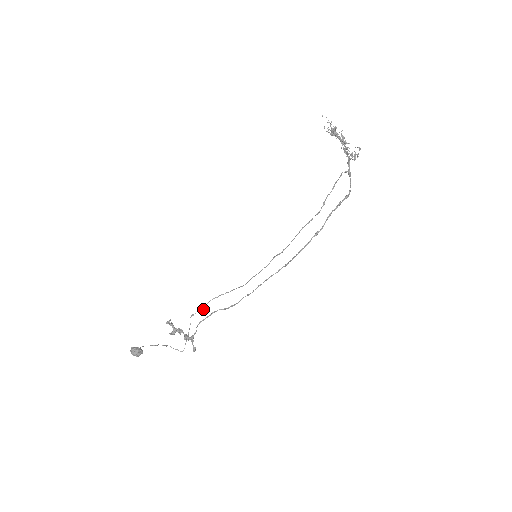
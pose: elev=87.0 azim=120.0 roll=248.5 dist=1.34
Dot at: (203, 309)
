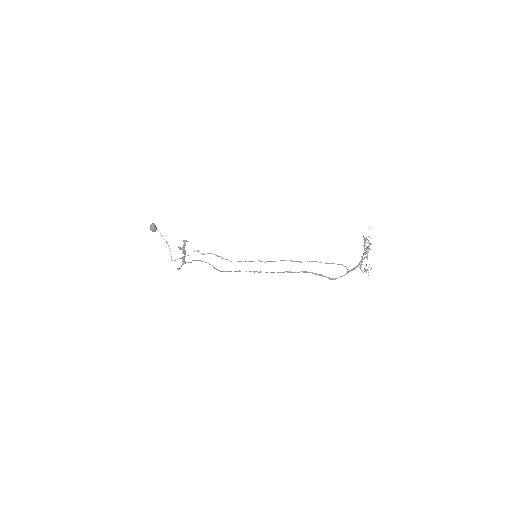
Dot at: occluded
